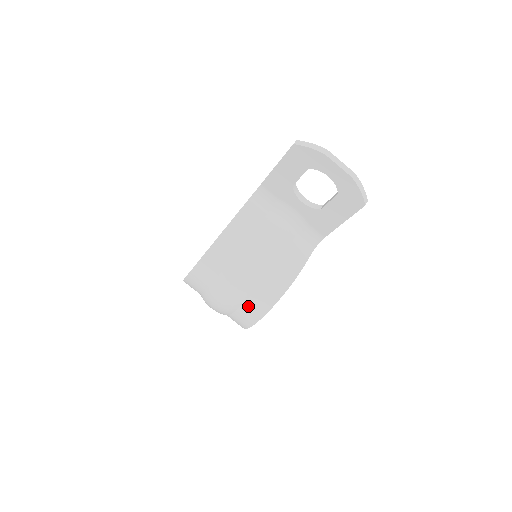
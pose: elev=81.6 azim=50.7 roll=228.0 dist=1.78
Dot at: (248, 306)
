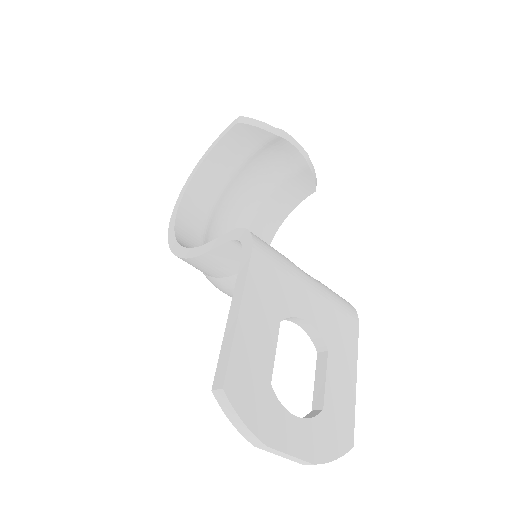
Dot at: occluded
